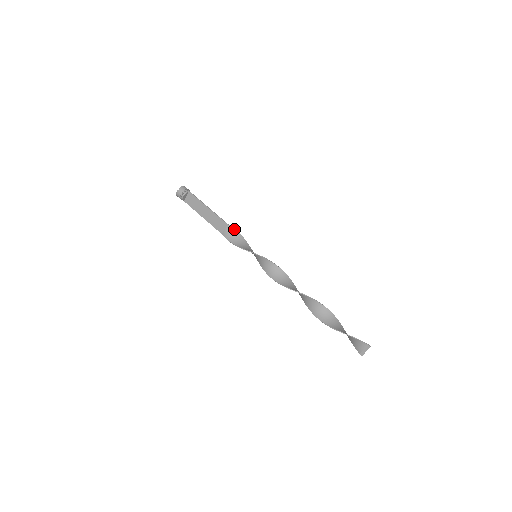
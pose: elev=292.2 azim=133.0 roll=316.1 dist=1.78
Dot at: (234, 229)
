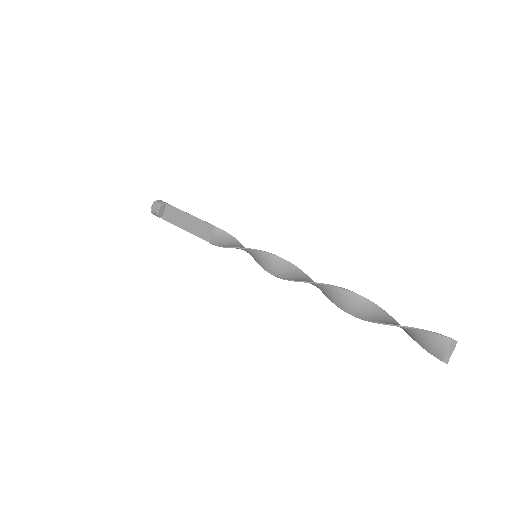
Dot at: (224, 231)
